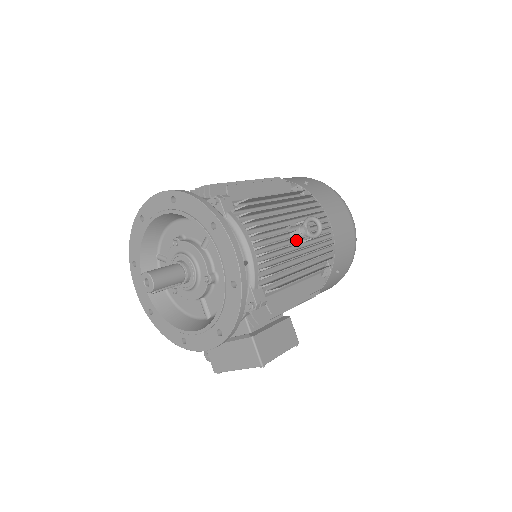
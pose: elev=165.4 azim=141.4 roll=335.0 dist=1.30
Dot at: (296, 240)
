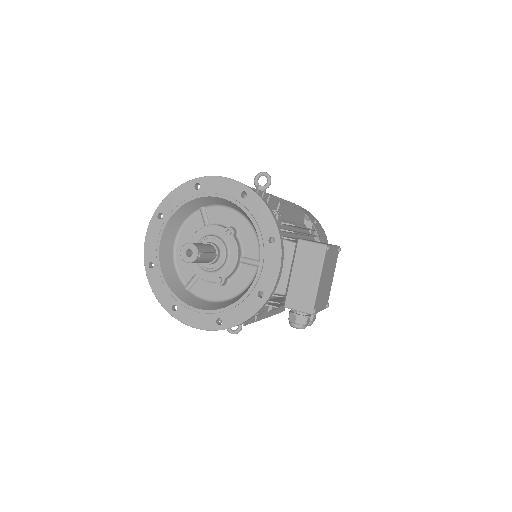
Dot at: occluded
